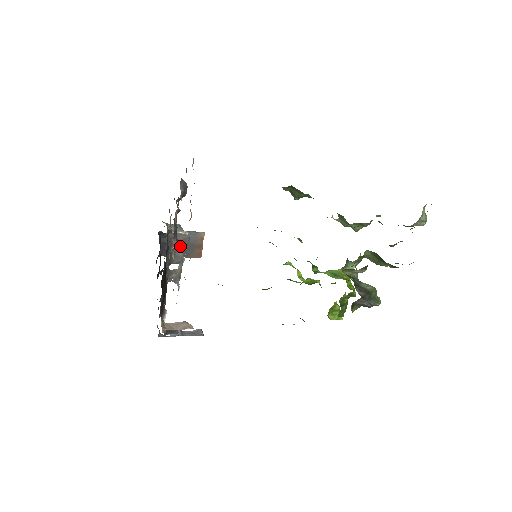
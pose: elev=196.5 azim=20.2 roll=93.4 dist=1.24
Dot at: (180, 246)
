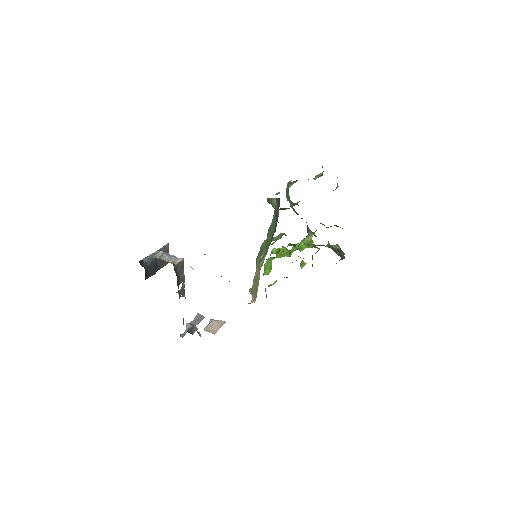
Dot at: (181, 270)
